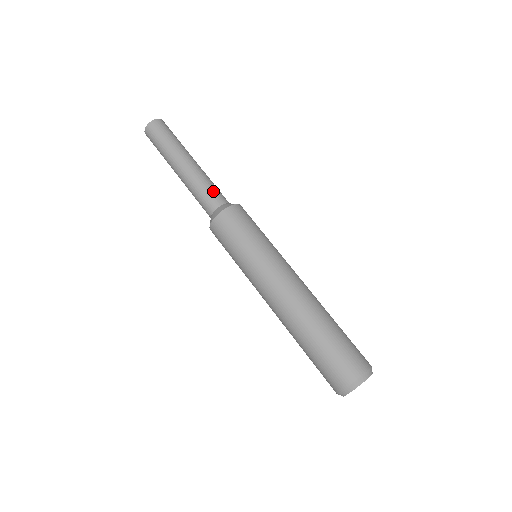
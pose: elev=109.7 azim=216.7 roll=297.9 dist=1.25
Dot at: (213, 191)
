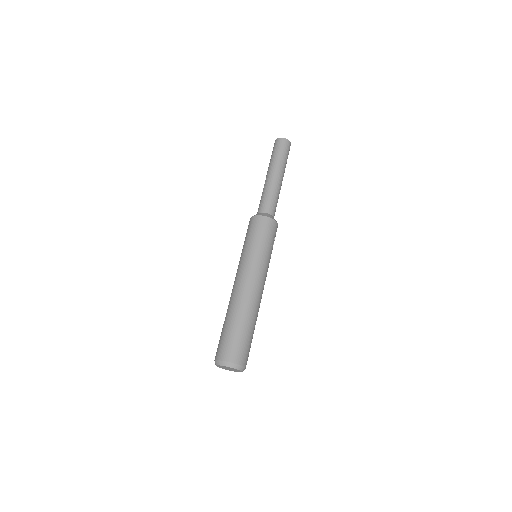
Dot at: (265, 201)
